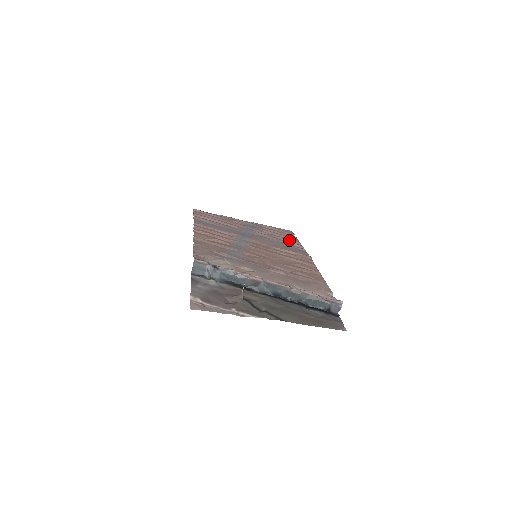
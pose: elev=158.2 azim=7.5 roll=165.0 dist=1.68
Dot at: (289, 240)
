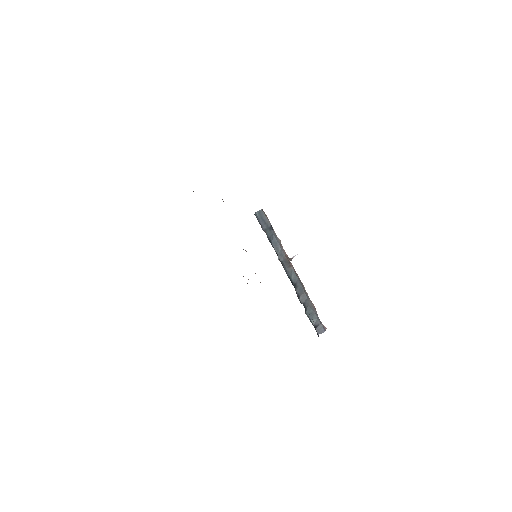
Dot at: occluded
